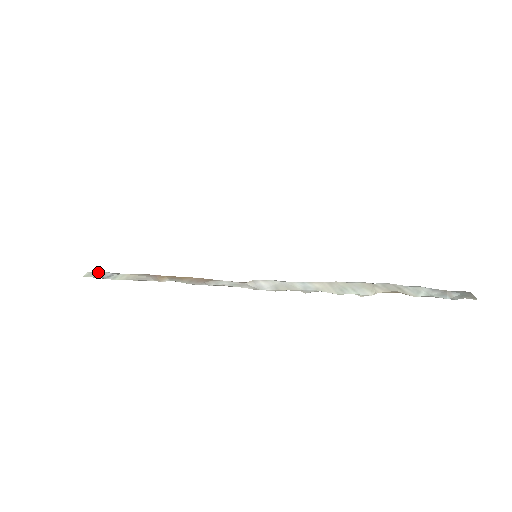
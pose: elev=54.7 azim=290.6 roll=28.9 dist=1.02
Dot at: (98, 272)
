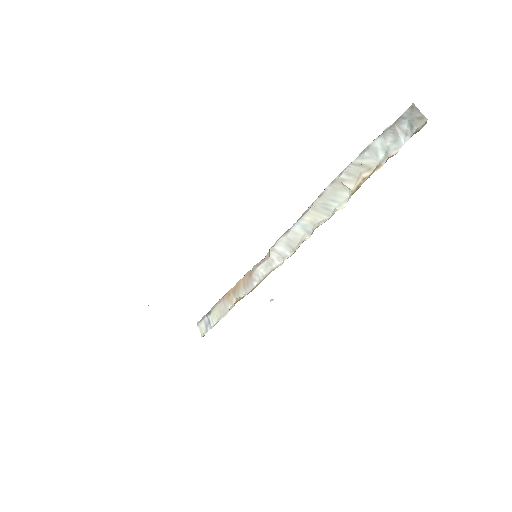
Dot at: (201, 322)
